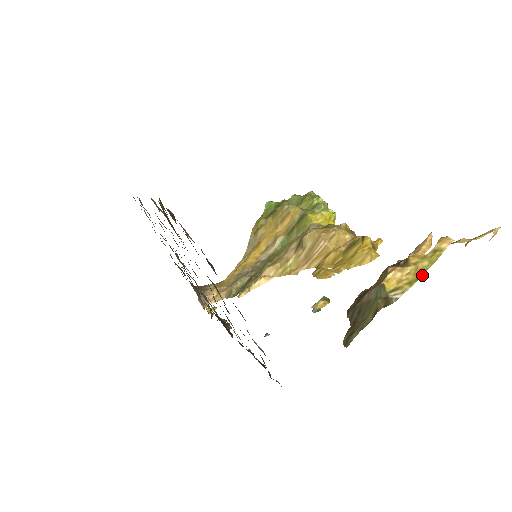
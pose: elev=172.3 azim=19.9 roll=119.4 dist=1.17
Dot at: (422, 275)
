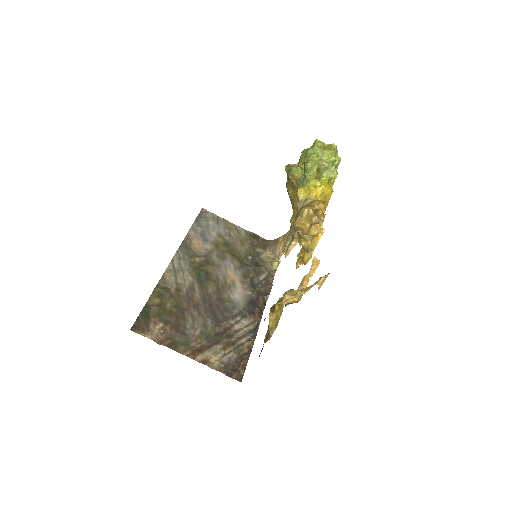
Dot at: (278, 322)
